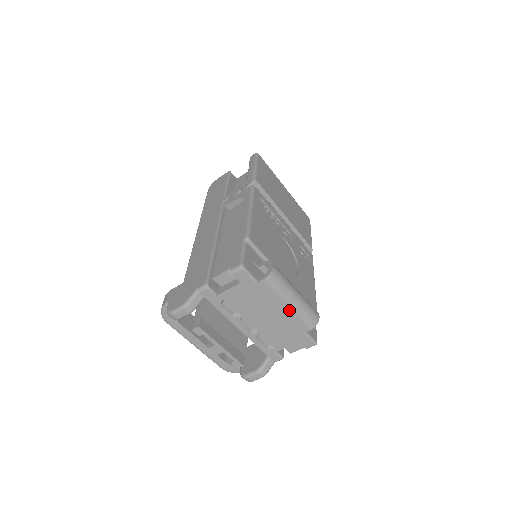
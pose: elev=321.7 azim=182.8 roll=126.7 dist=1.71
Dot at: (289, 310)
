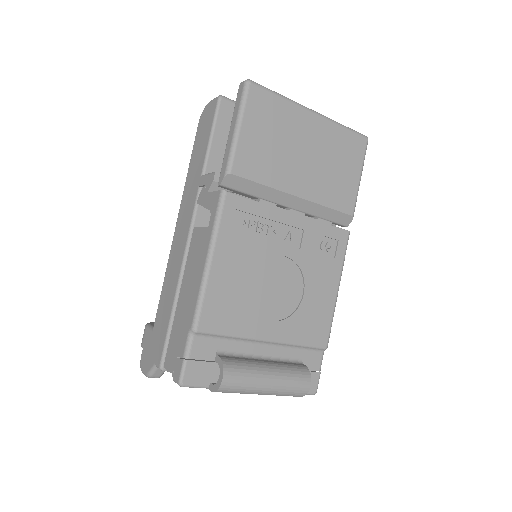
Dot at: occluded
